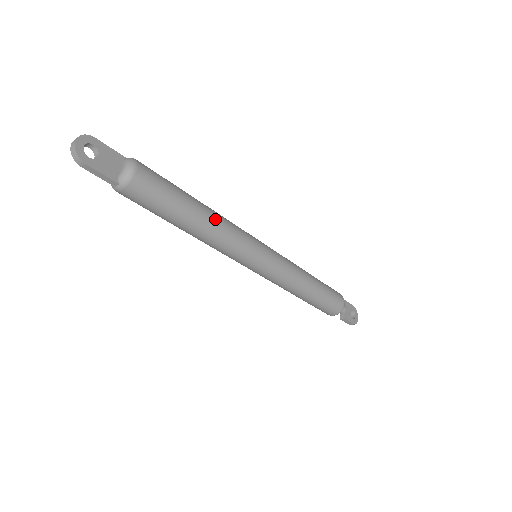
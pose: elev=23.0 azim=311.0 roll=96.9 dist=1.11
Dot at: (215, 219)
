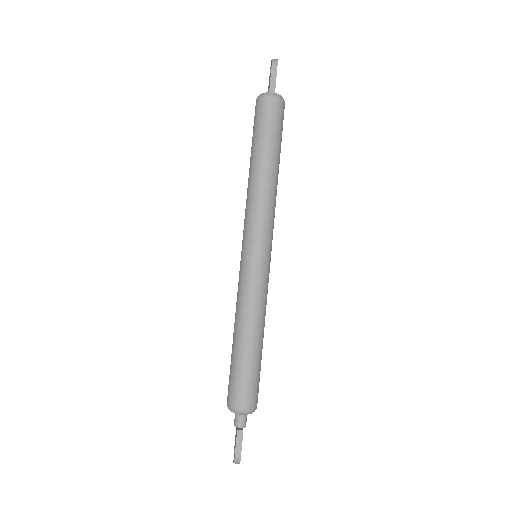
Dot at: occluded
